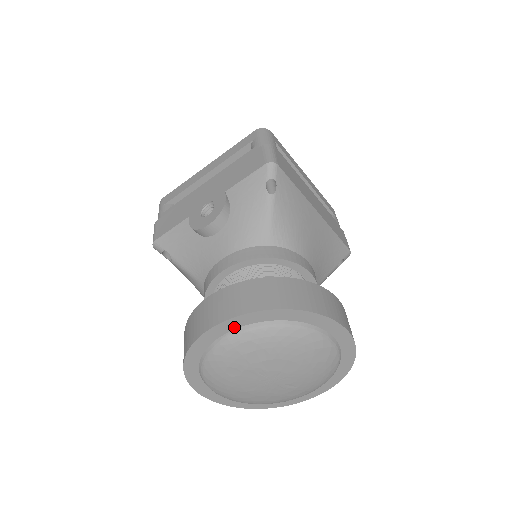
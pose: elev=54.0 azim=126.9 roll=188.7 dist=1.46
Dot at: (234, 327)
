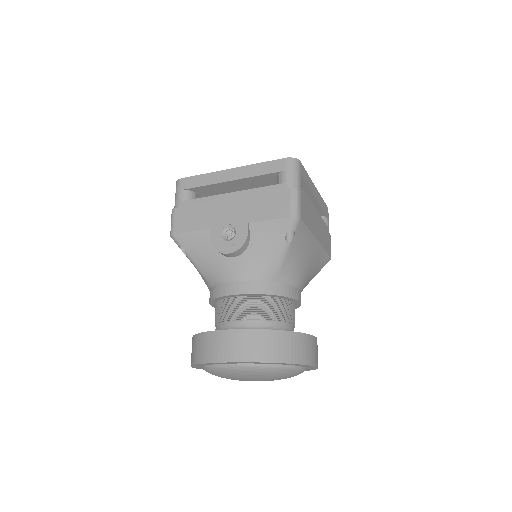
Dot at: (240, 363)
